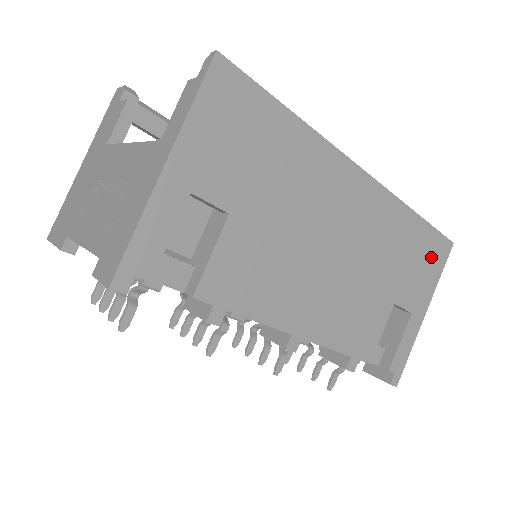
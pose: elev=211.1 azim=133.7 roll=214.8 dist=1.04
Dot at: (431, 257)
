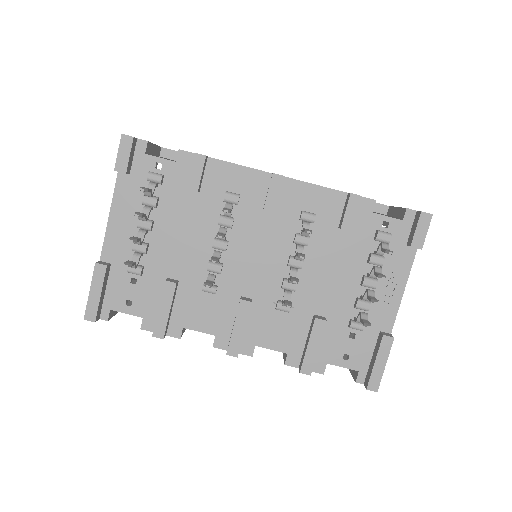
Dot at: occluded
